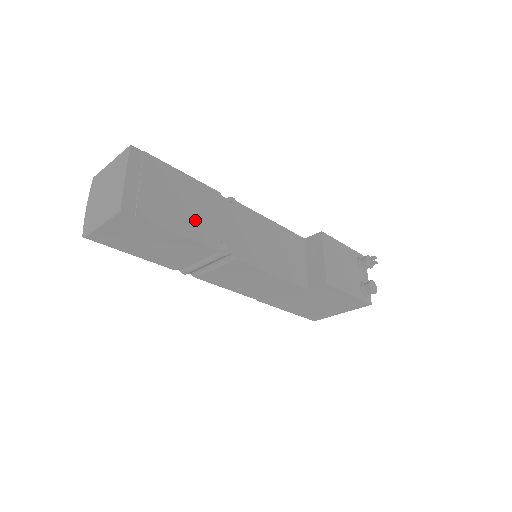
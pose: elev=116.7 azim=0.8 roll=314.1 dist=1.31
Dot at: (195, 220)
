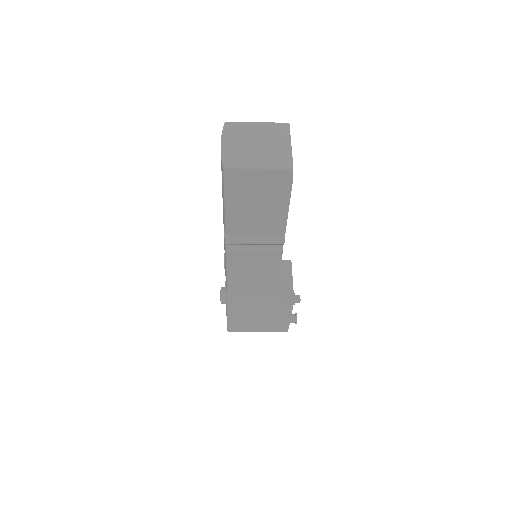
Dot at: occluded
